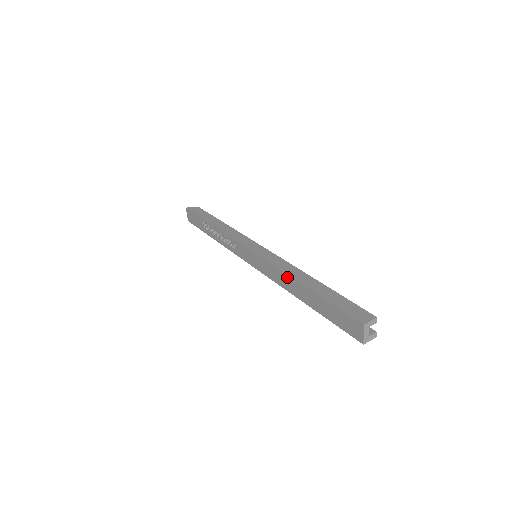
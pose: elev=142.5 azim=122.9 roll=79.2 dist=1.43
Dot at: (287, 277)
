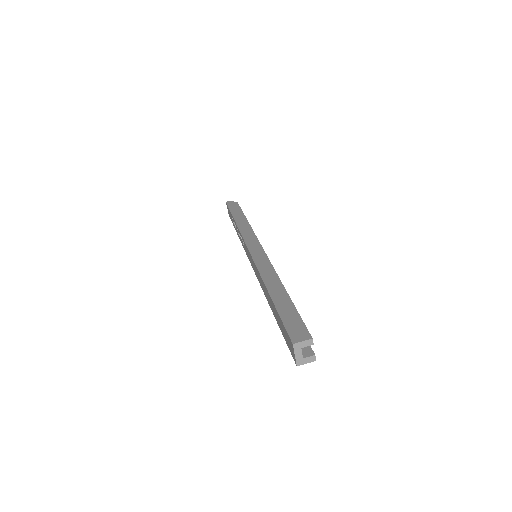
Dot at: (262, 281)
